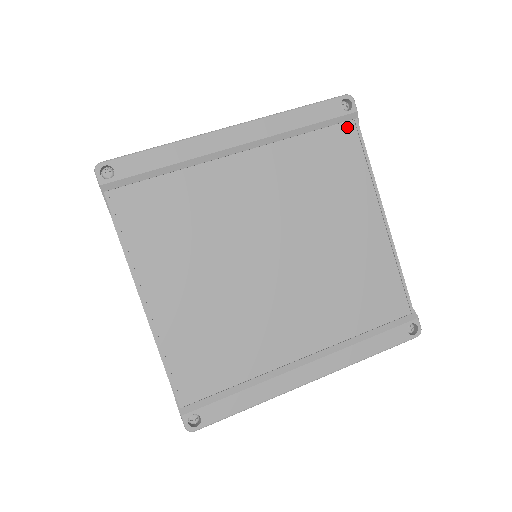
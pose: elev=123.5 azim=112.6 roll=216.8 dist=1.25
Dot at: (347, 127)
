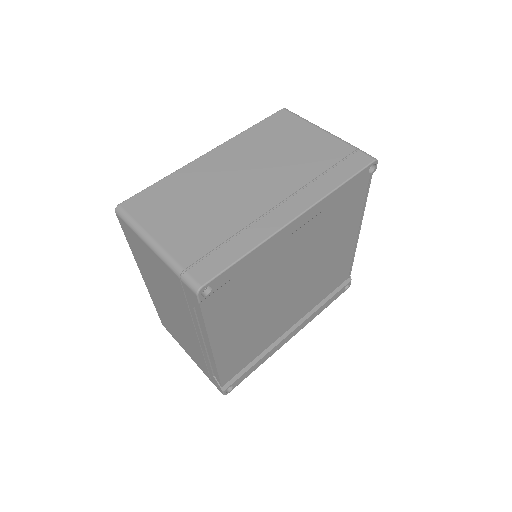
Dot at: (364, 182)
